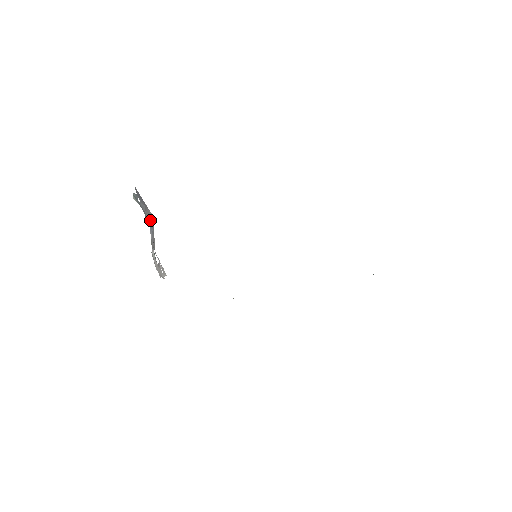
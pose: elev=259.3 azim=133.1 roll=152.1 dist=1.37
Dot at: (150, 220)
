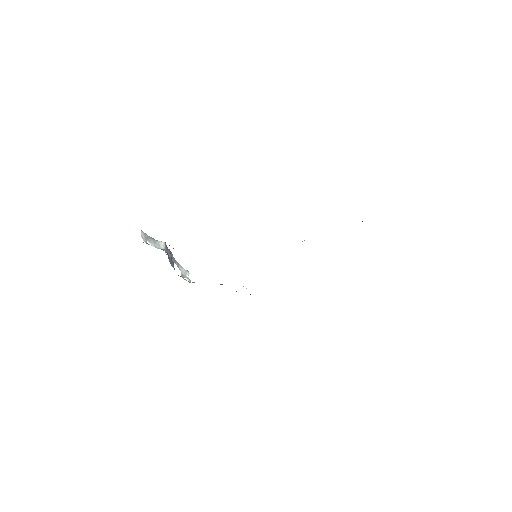
Dot at: (163, 248)
